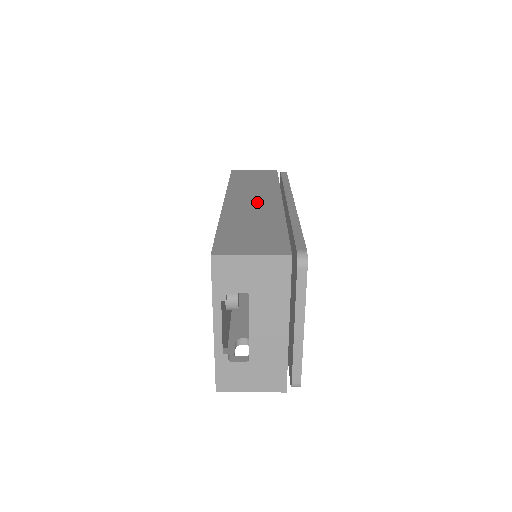
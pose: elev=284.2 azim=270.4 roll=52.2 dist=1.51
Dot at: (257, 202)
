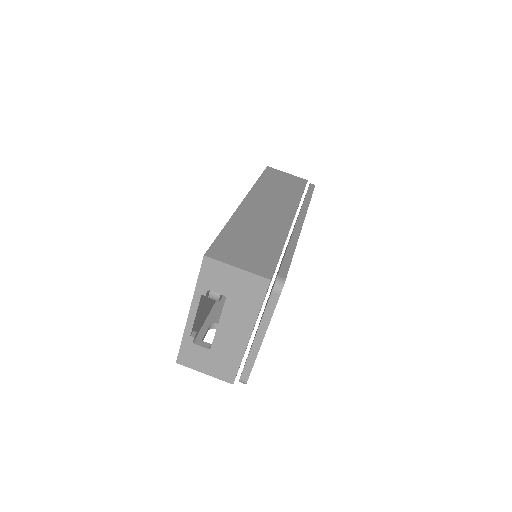
Dot at: (271, 212)
